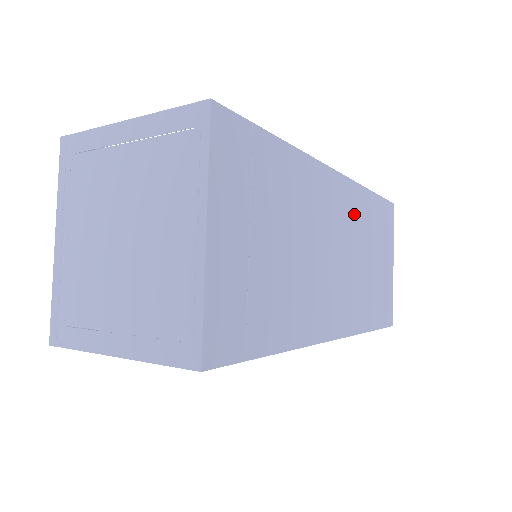
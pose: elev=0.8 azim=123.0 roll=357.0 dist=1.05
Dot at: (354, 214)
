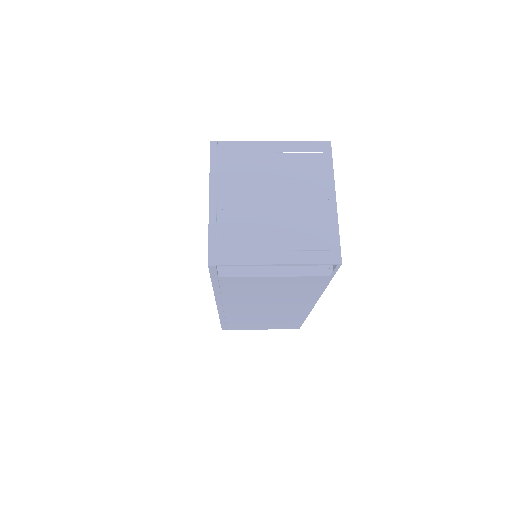
Dot at: occluded
